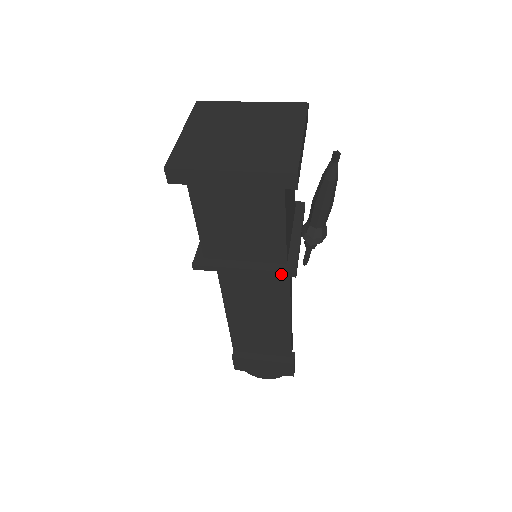
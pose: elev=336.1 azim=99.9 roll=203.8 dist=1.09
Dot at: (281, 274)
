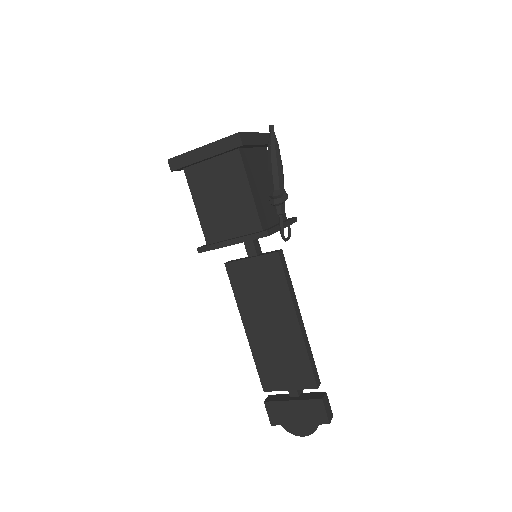
Dot at: (257, 236)
